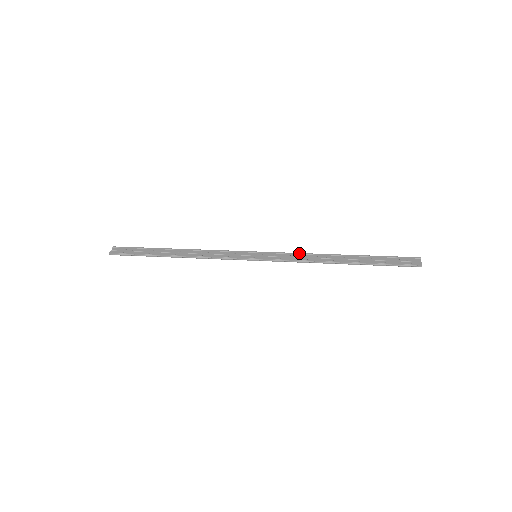
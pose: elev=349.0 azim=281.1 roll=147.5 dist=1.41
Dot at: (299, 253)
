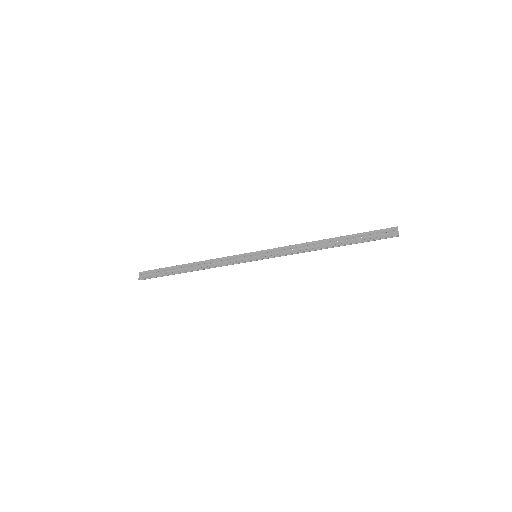
Dot at: (291, 245)
